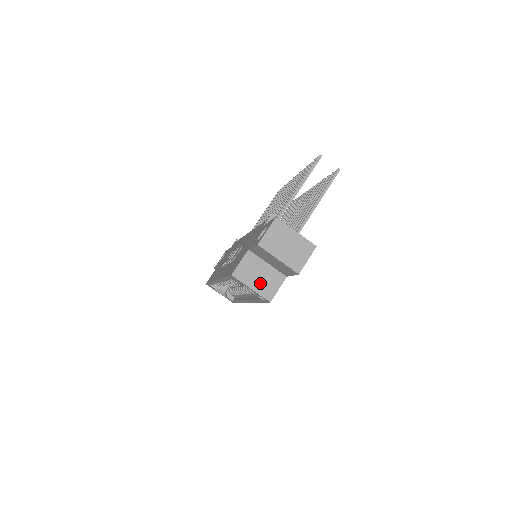
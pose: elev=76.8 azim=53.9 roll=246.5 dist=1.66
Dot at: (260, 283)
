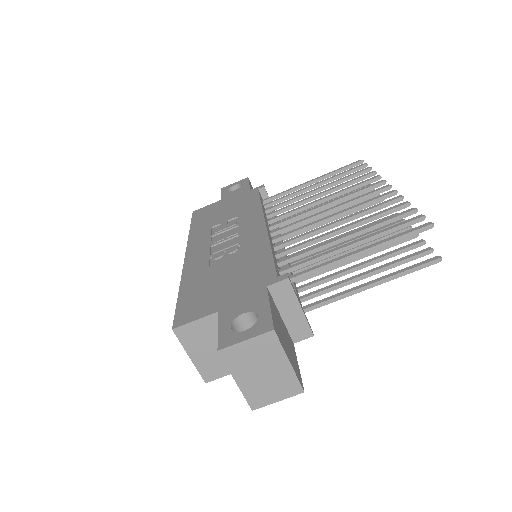
Dot at: (207, 357)
